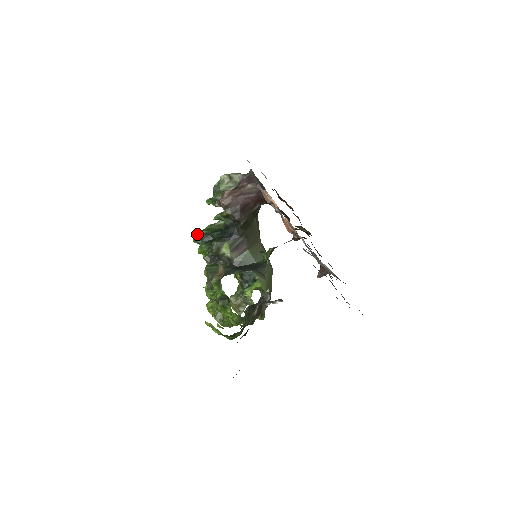
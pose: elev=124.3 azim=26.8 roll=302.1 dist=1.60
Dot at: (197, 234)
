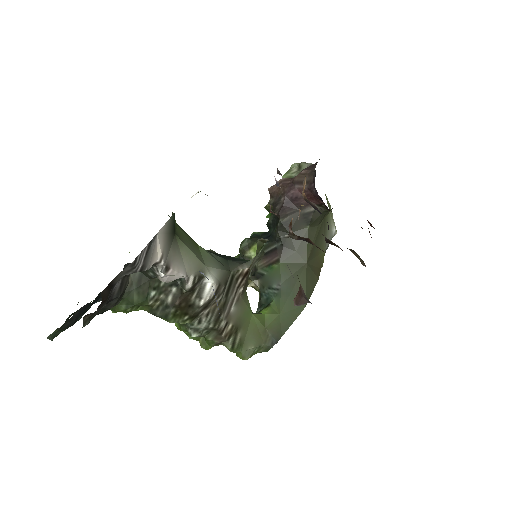
Dot at: occluded
